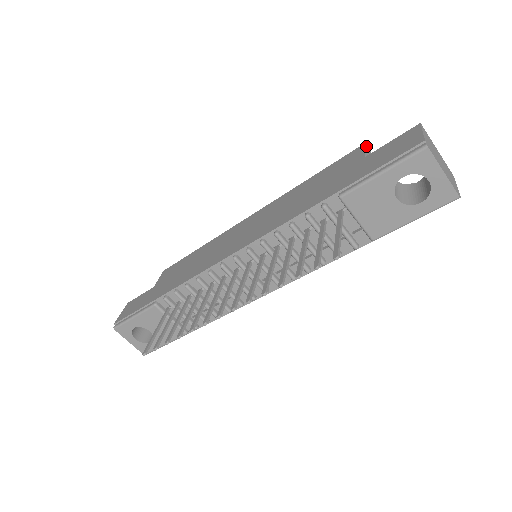
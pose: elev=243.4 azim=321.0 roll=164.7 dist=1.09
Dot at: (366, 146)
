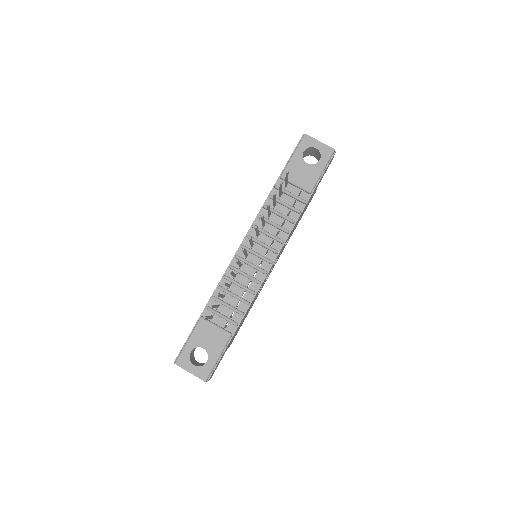
Dot at: occluded
